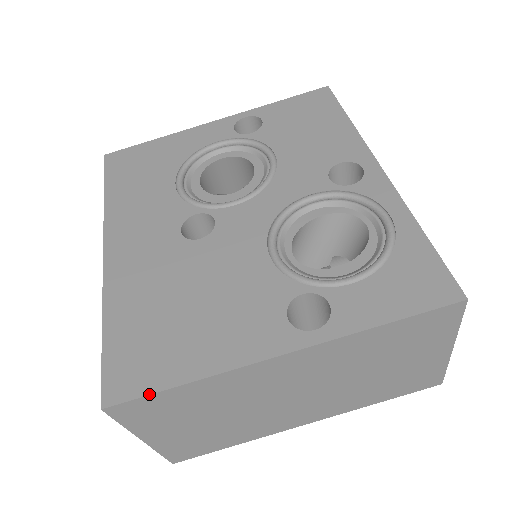
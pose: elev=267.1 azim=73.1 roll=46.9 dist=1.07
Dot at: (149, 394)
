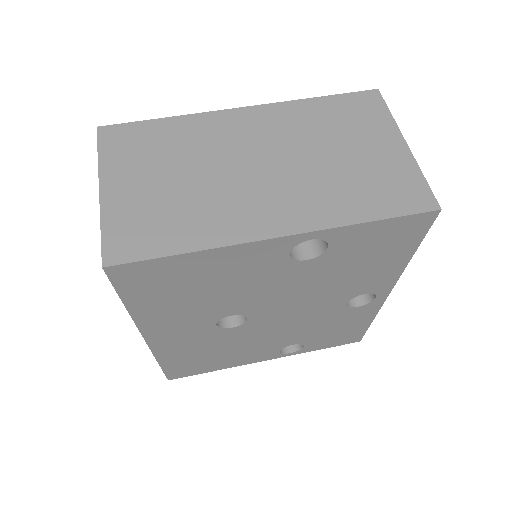
Dot at: (137, 122)
